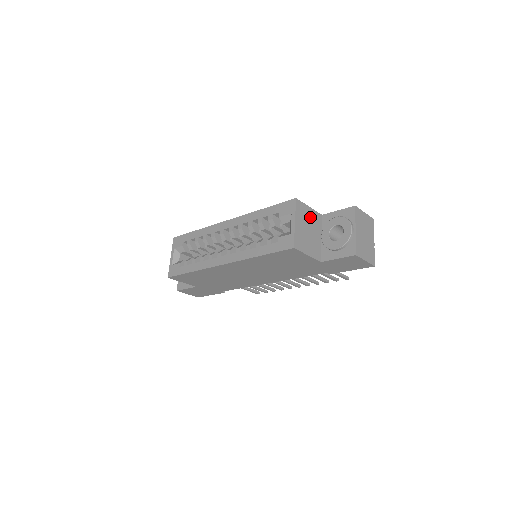
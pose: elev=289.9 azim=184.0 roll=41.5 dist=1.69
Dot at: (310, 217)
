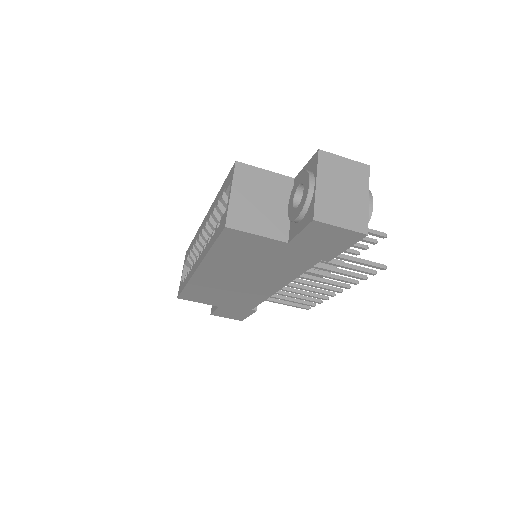
Dot at: (266, 183)
